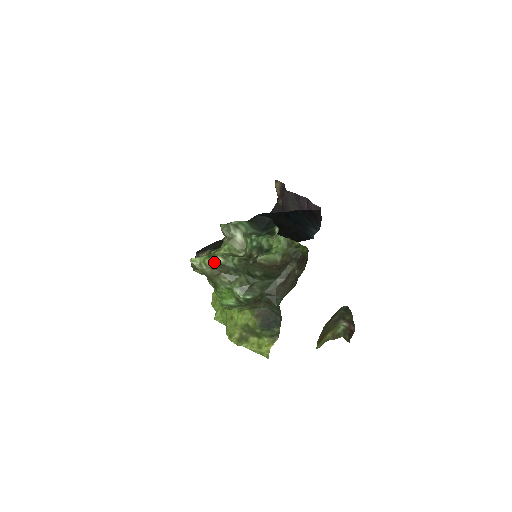
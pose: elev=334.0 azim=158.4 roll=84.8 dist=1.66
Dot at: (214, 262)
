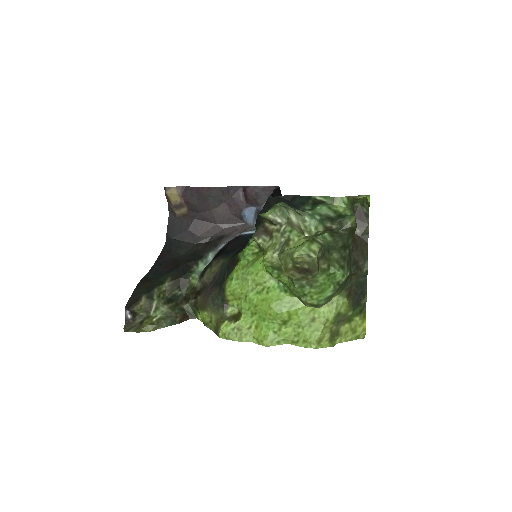
Dot at: (320, 245)
